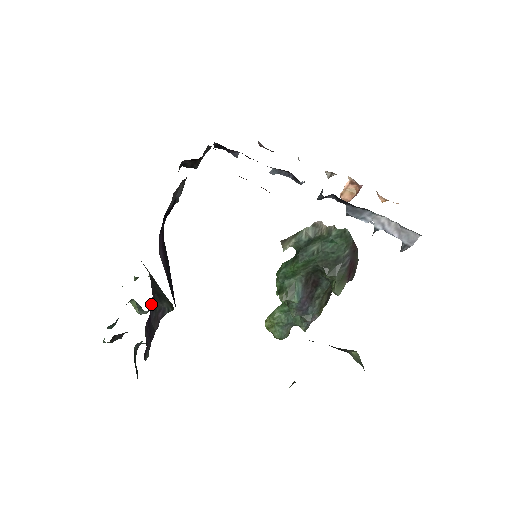
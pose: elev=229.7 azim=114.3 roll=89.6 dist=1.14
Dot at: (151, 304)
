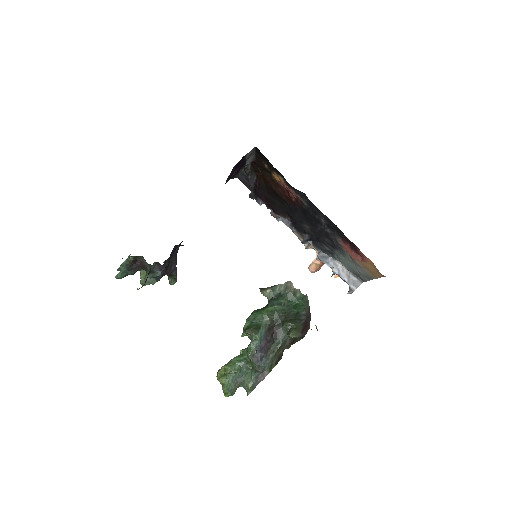
Dot at: (177, 248)
